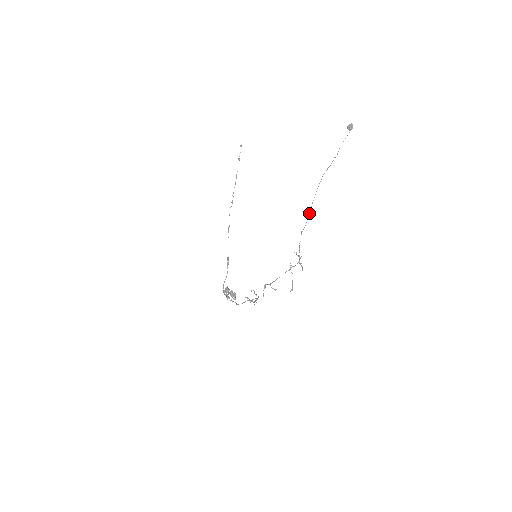
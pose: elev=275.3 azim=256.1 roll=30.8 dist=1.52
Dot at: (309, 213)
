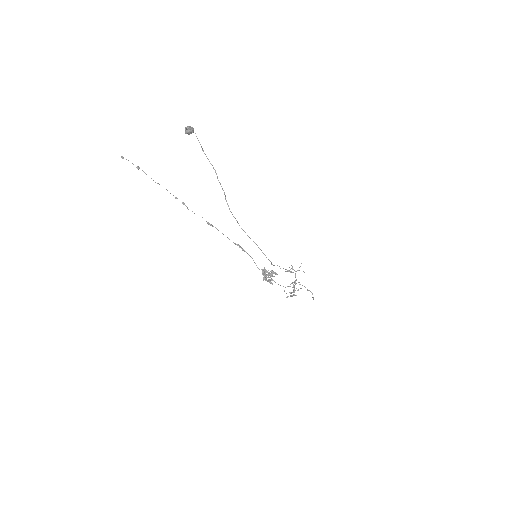
Dot at: occluded
